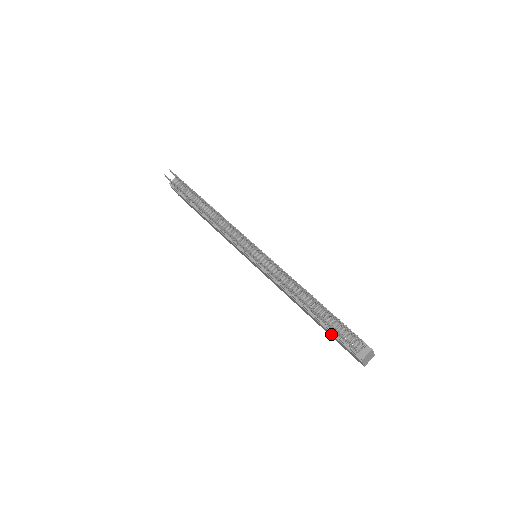
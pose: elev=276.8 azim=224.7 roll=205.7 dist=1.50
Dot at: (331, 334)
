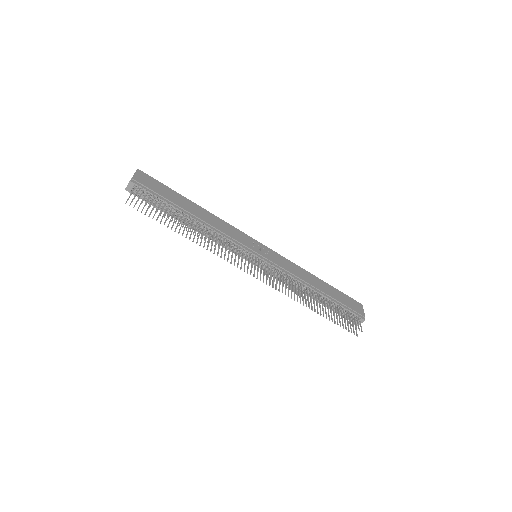
Dot at: occluded
